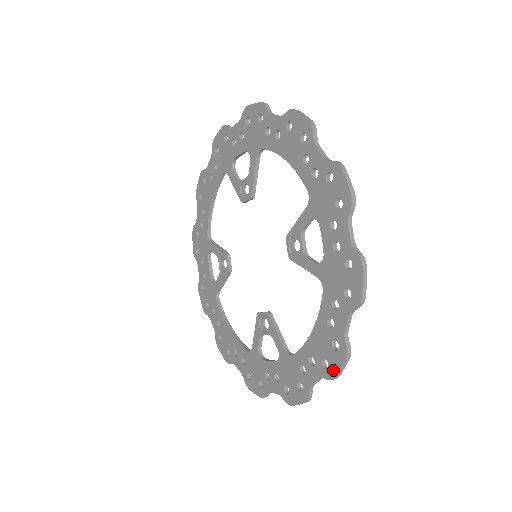
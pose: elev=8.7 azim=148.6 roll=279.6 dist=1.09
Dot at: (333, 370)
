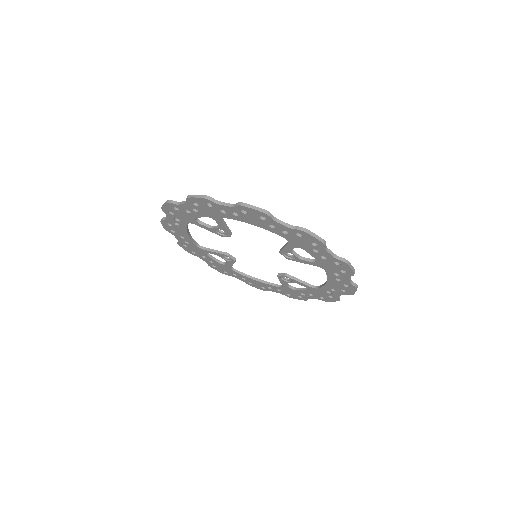
Dot at: (351, 293)
